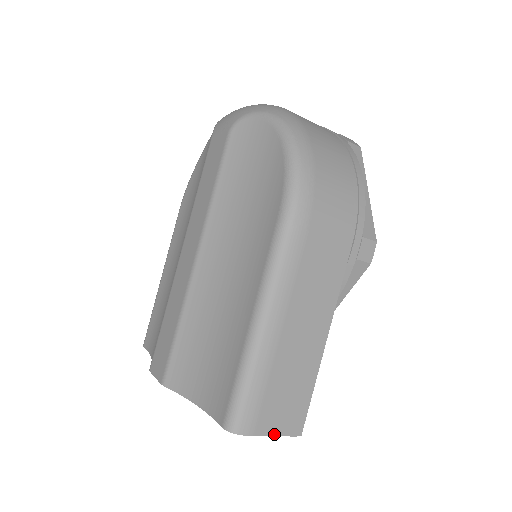
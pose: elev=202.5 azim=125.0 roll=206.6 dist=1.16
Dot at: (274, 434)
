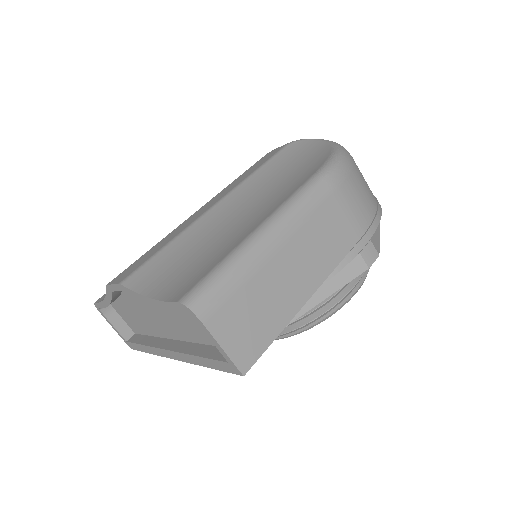
Dot at: (222, 345)
